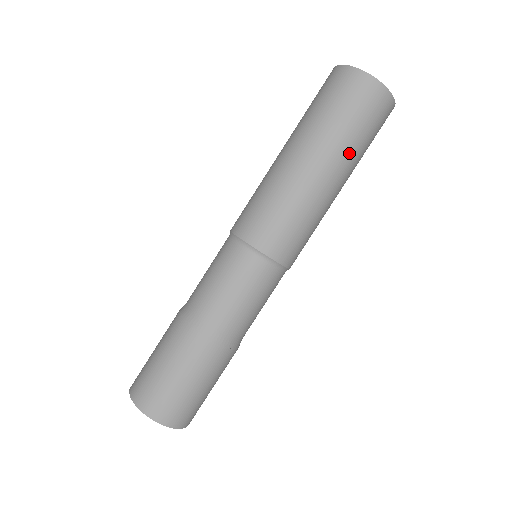
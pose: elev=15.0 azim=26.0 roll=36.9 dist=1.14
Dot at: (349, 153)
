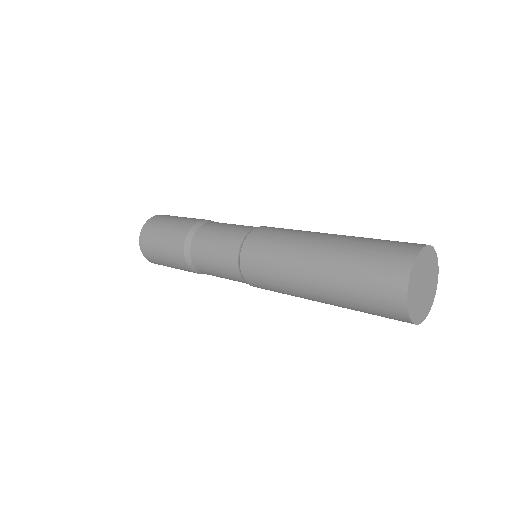
Dot at: (347, 308)
